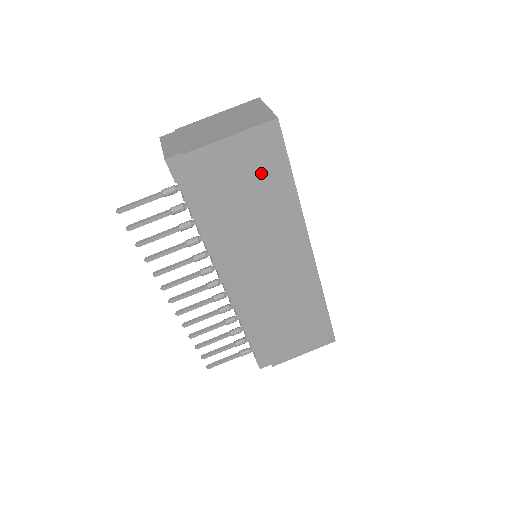
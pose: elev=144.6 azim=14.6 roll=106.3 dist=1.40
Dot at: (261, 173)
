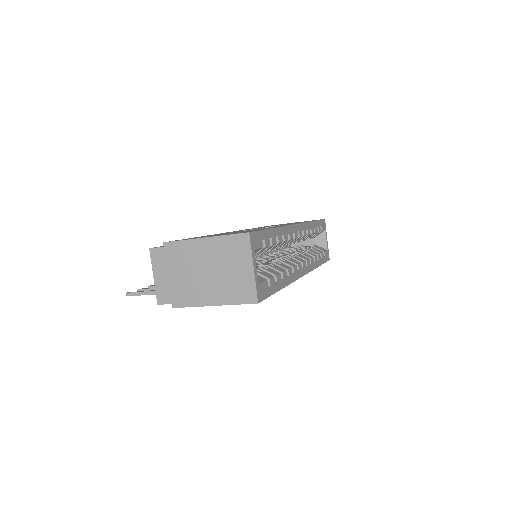
Dot at: occluded
